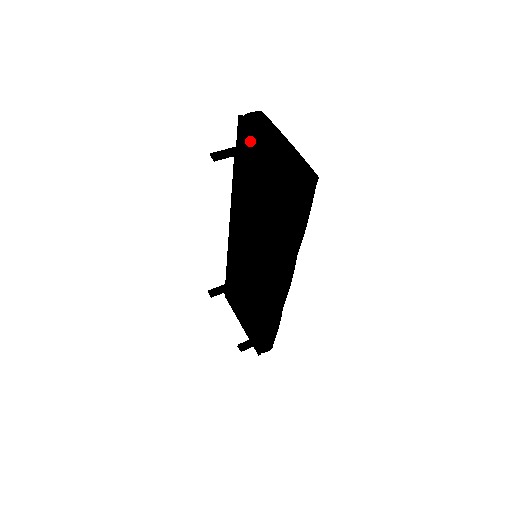
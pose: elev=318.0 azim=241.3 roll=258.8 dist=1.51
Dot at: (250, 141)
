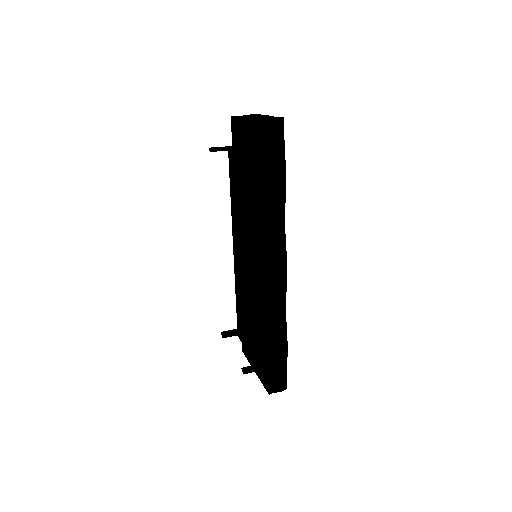
Dot at: (240, 132)
